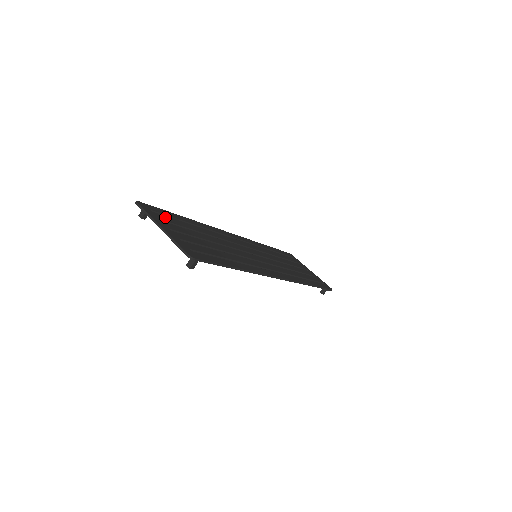
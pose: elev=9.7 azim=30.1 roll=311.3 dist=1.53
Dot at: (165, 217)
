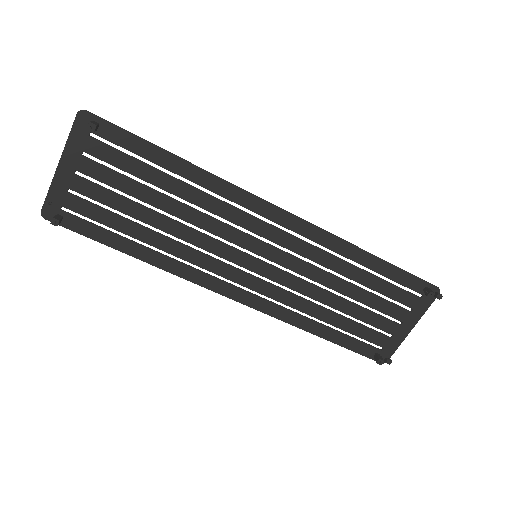
Dot at: (82, 210)
